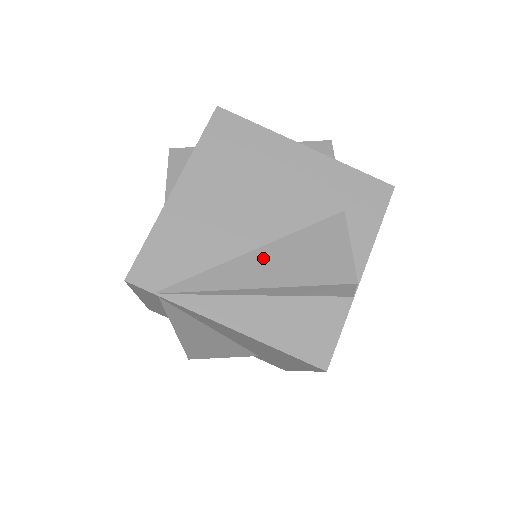
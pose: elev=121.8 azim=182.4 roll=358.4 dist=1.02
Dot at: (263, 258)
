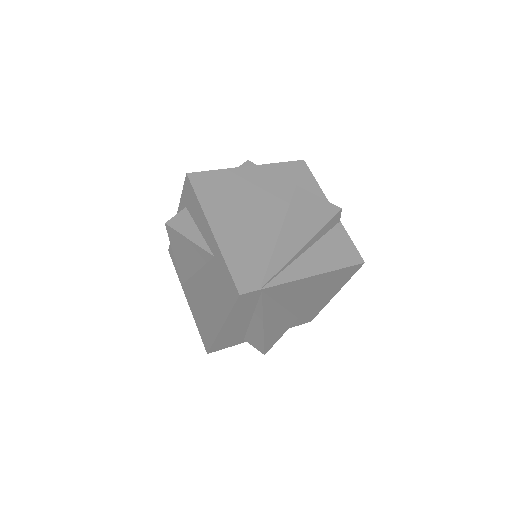
Dot at: (289, 232)
